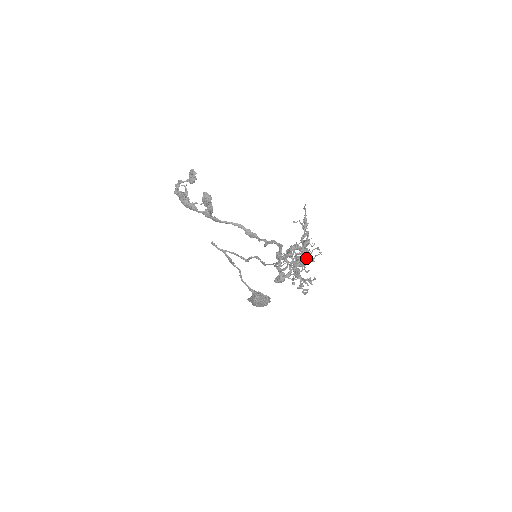
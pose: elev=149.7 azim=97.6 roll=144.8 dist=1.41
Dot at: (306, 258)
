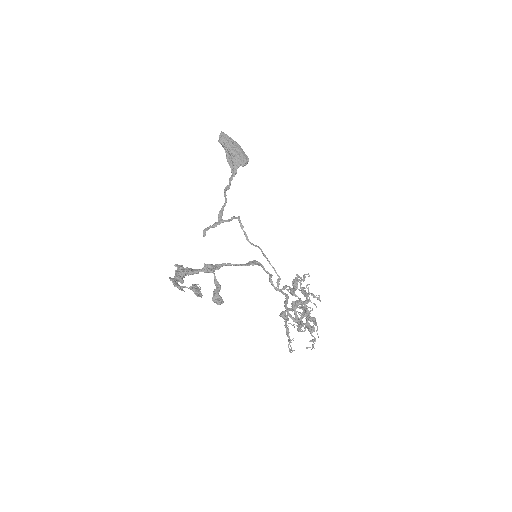
Dot at: (306, 295)
